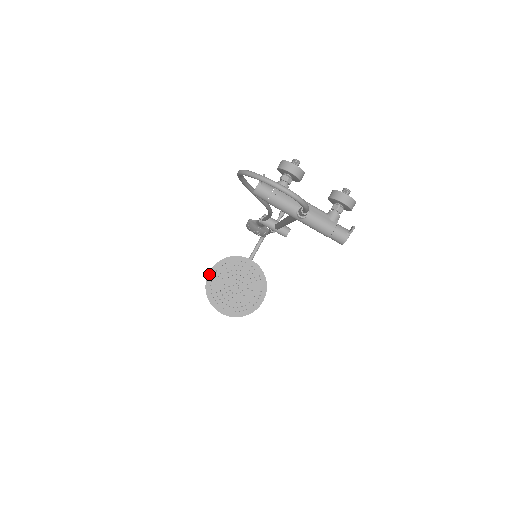
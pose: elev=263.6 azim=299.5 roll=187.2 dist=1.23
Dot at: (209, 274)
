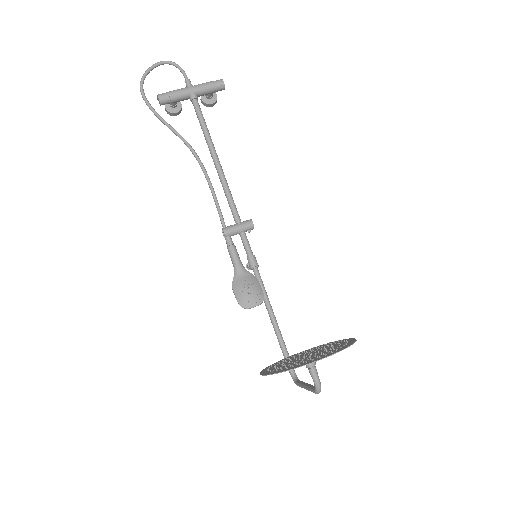
Dot at: (262, 374)
